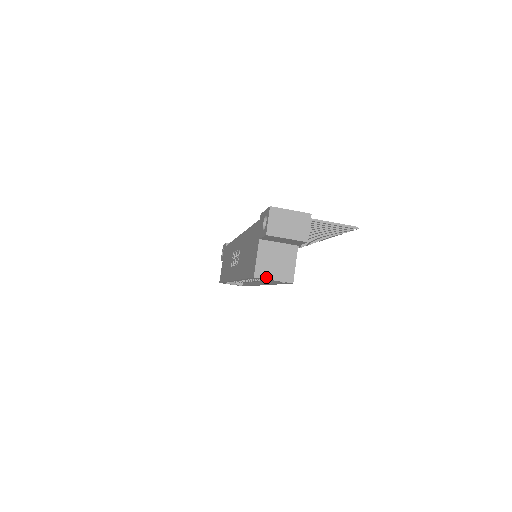
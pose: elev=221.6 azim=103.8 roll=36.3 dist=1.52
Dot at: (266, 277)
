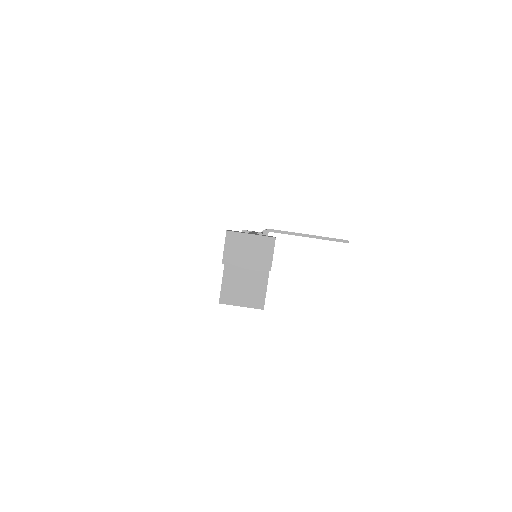
Dot at: (233, 303)
